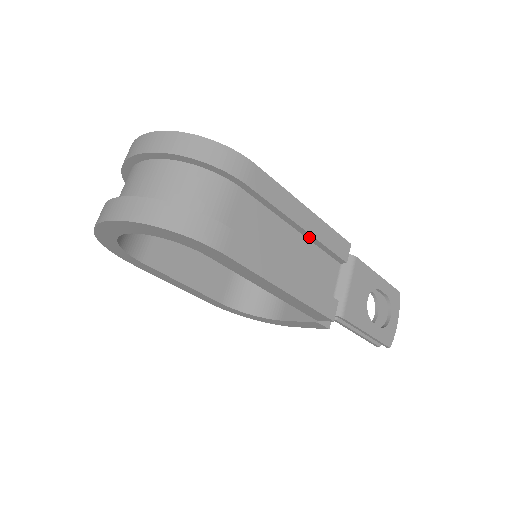
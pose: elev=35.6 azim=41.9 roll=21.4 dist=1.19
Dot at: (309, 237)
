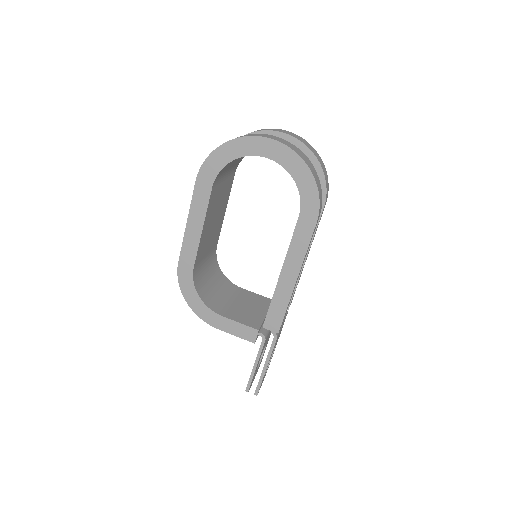
Dot at: occluded
